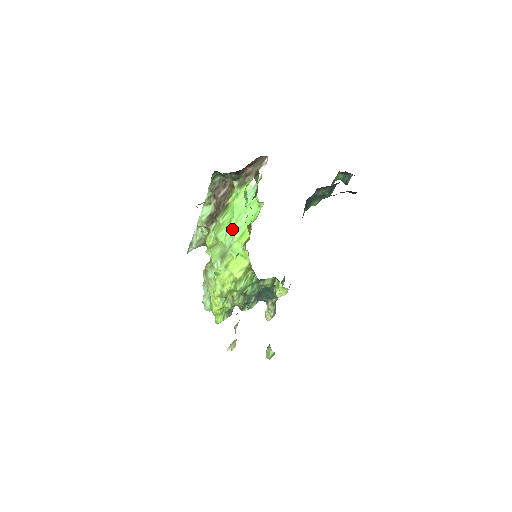
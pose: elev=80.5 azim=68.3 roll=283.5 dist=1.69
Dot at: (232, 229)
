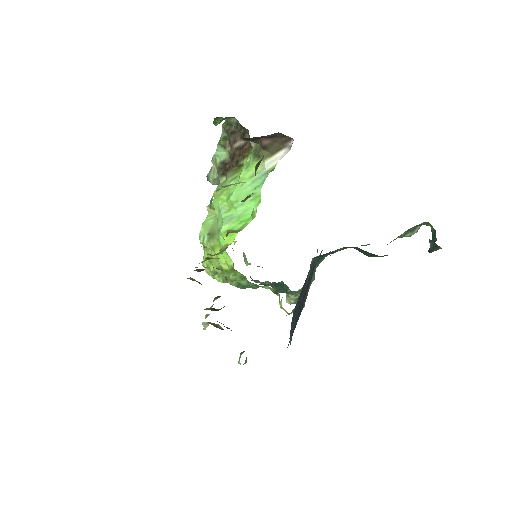
Dot at: (226, 210)
